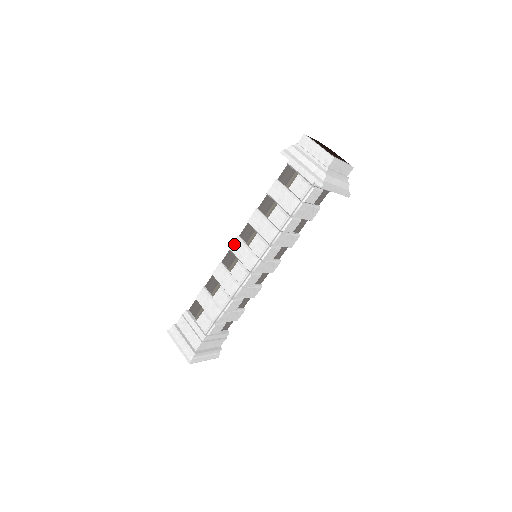
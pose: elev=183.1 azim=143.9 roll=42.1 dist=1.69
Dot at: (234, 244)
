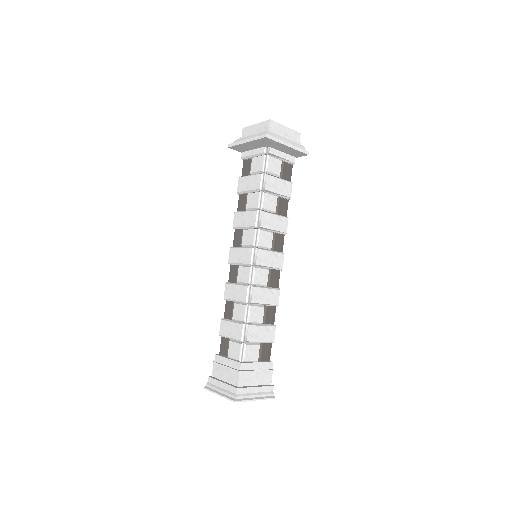
Dot at: (230, 255)
